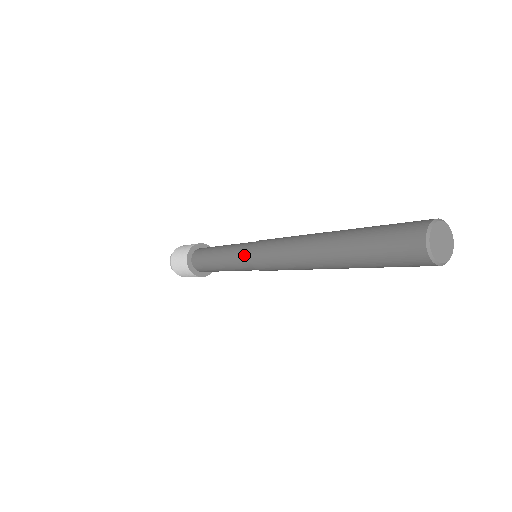
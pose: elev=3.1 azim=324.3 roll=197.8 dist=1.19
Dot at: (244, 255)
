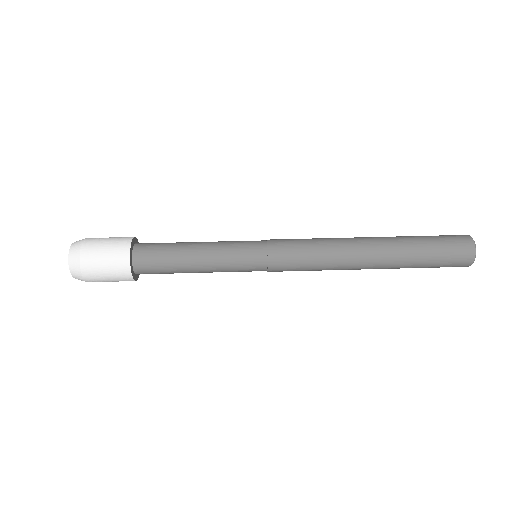
Dot at: (257, 257)
